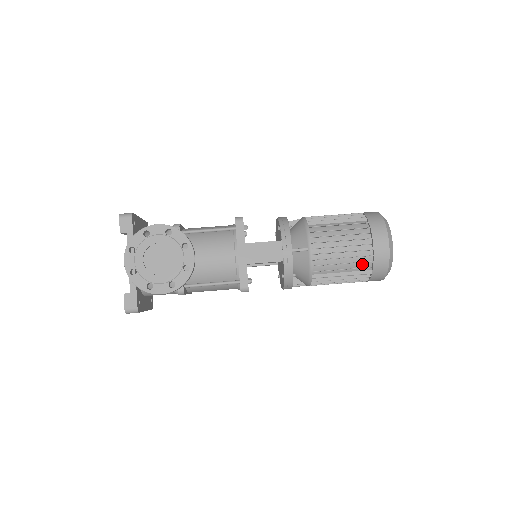
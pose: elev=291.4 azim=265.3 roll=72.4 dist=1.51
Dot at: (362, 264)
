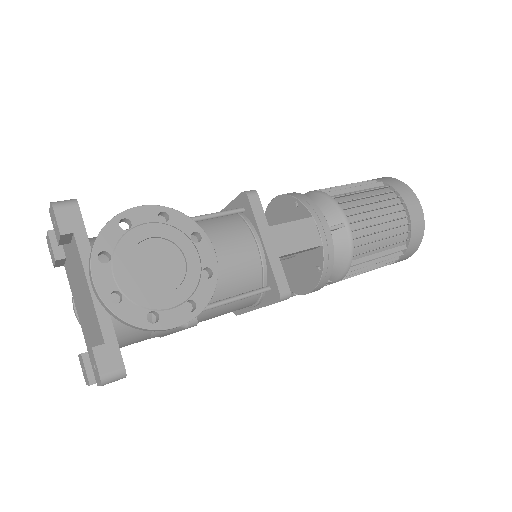
Dot at: (398, 237)
